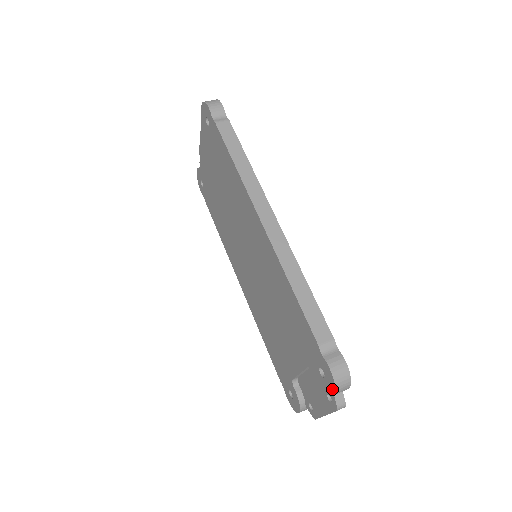
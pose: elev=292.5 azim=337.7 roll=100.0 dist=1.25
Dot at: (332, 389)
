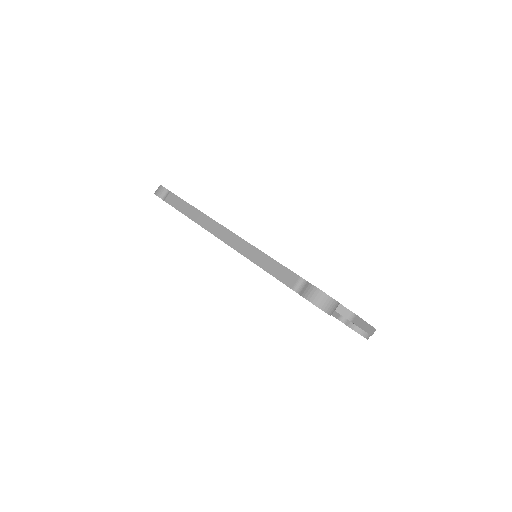
Dot at: occluded
